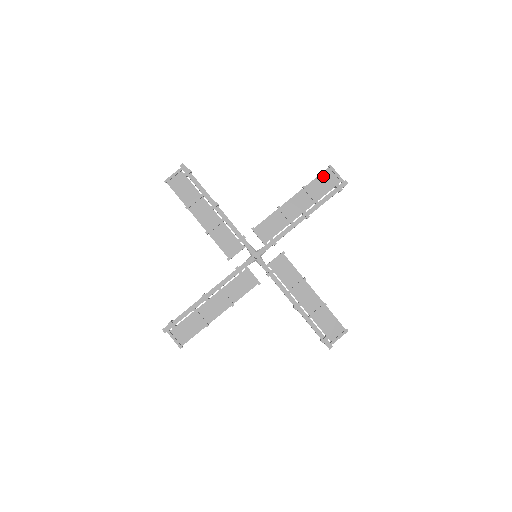
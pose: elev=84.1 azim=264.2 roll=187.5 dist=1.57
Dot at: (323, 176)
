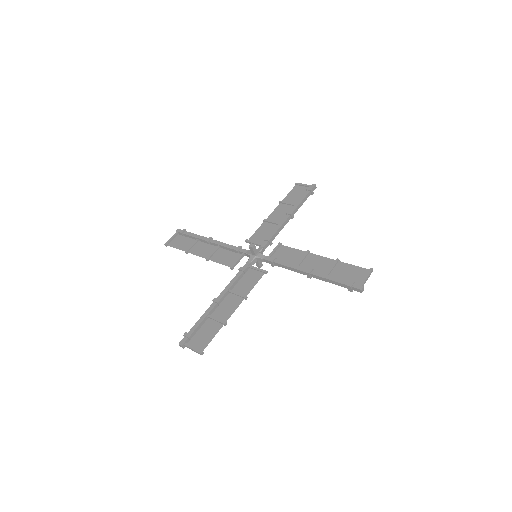
Dot at: (293, 191)
